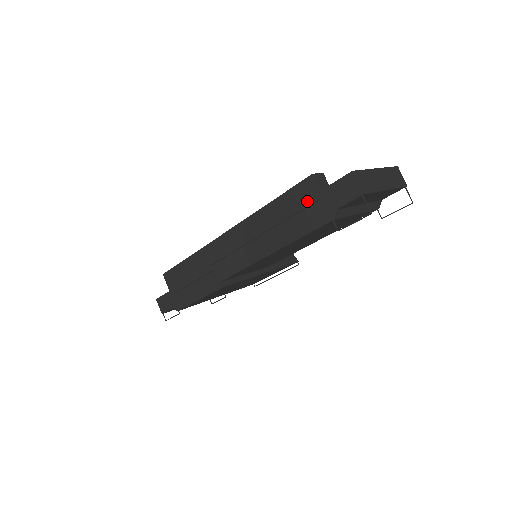
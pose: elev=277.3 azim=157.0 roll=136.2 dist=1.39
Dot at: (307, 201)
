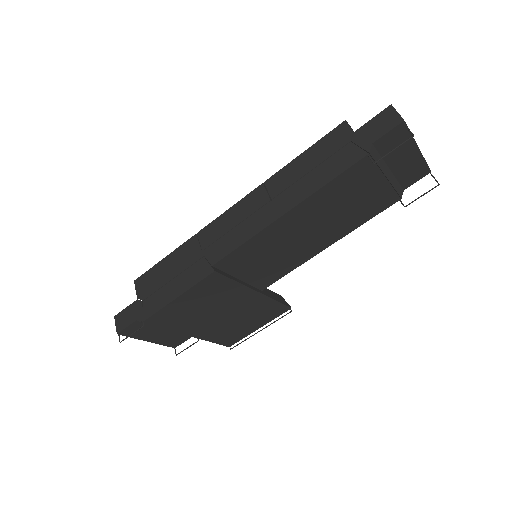
Dot at: (338, 145)
